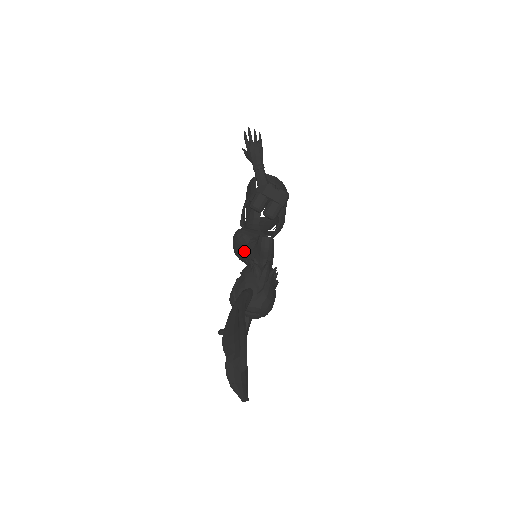
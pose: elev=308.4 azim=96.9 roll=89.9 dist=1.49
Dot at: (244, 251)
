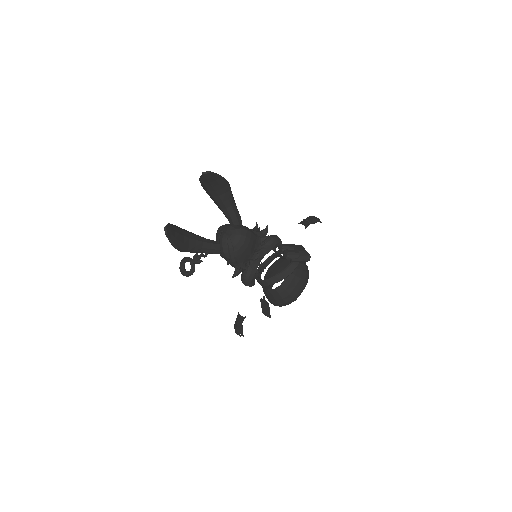
Dot at: occluded
